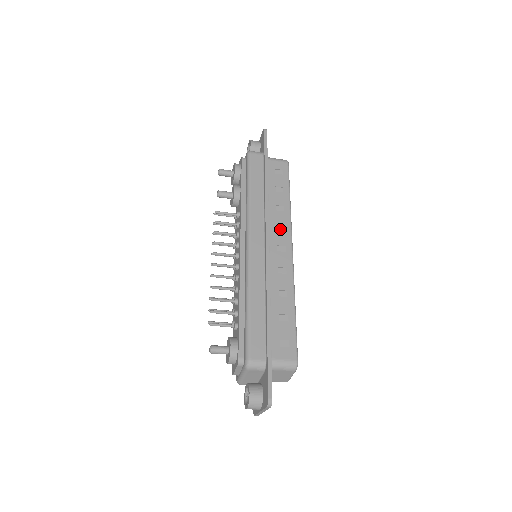
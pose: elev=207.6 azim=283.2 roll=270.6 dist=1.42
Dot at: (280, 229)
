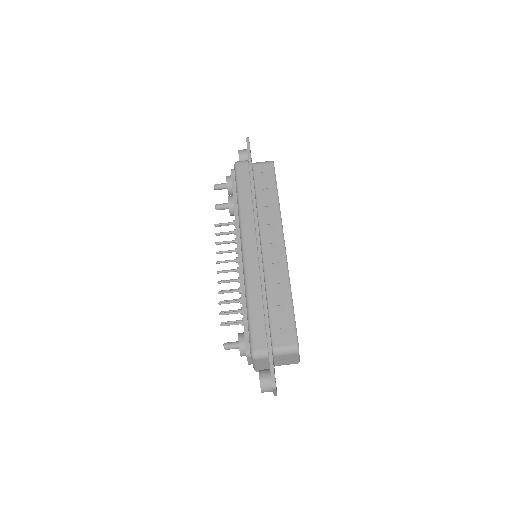
Dot at: (271, 228)
